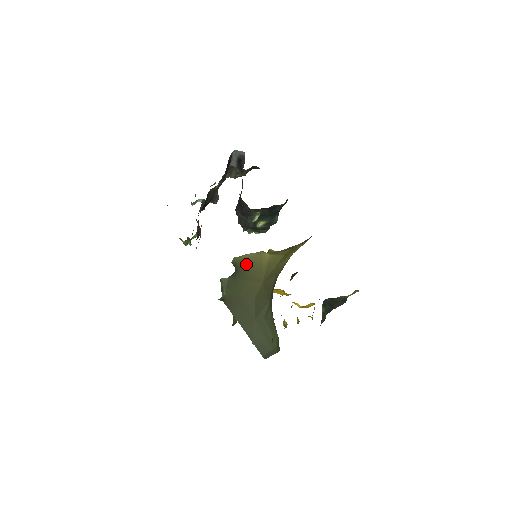
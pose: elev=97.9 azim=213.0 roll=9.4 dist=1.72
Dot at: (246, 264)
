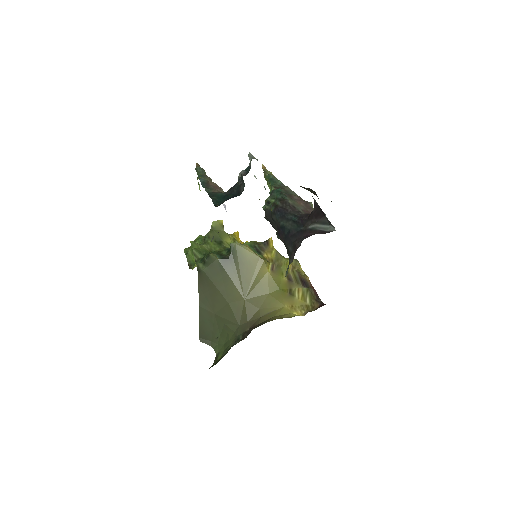
Dot at: (243, 263)
